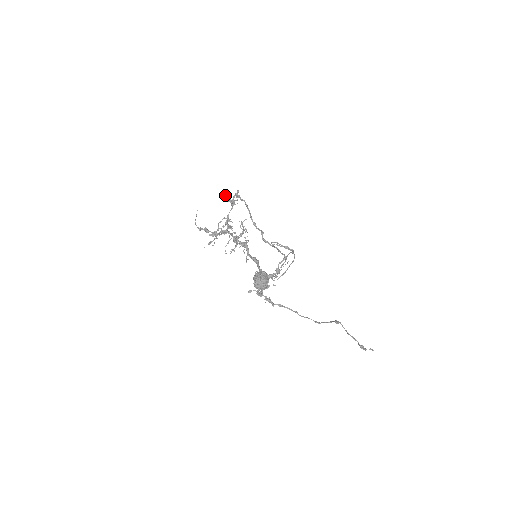
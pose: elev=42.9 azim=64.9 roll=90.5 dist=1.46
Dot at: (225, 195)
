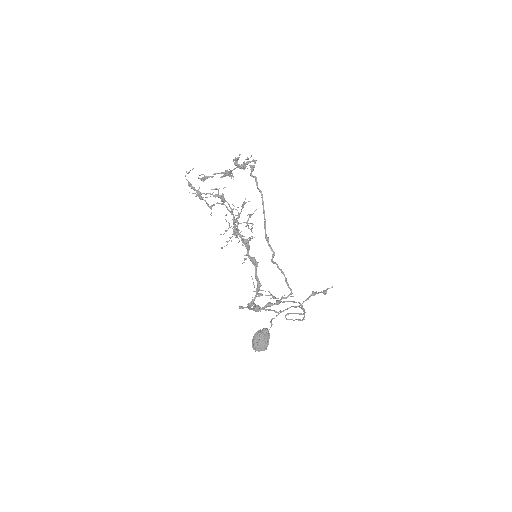
Dot at: (235, 159)
